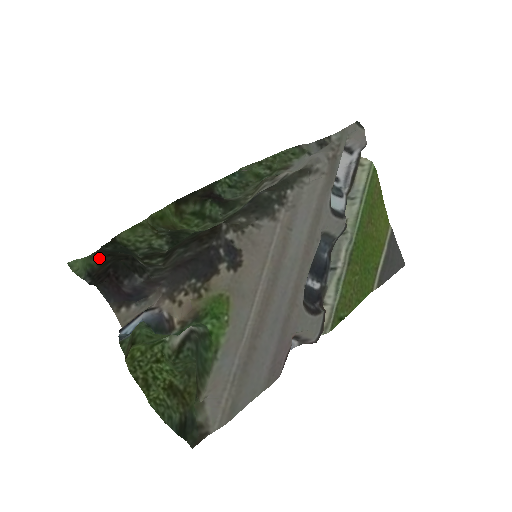
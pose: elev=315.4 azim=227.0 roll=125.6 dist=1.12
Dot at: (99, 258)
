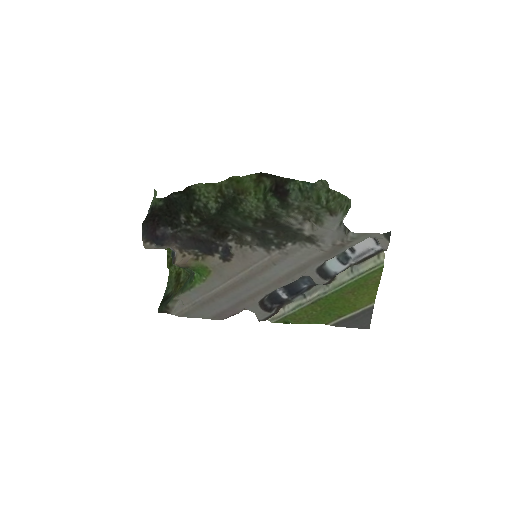
Dot at: (162, 203)
